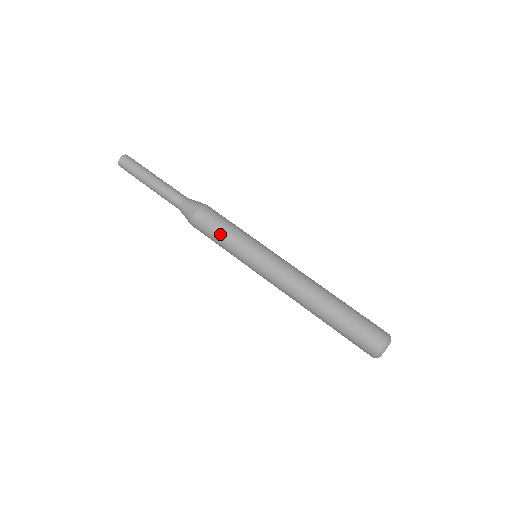
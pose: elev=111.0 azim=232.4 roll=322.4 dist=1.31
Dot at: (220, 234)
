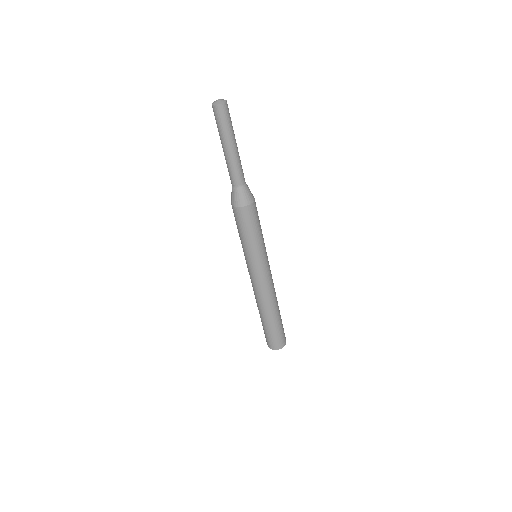
Dot at: (238, 231)
